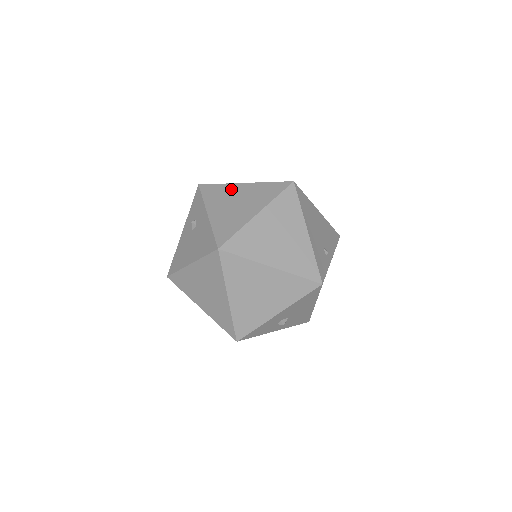
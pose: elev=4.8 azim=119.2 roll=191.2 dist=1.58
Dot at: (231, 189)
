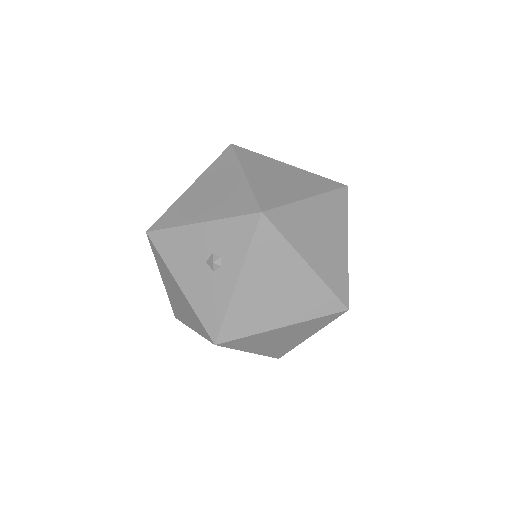
Dot at: (268, 336)
